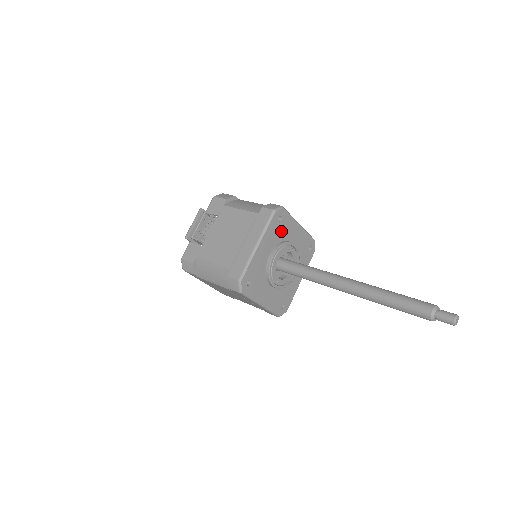
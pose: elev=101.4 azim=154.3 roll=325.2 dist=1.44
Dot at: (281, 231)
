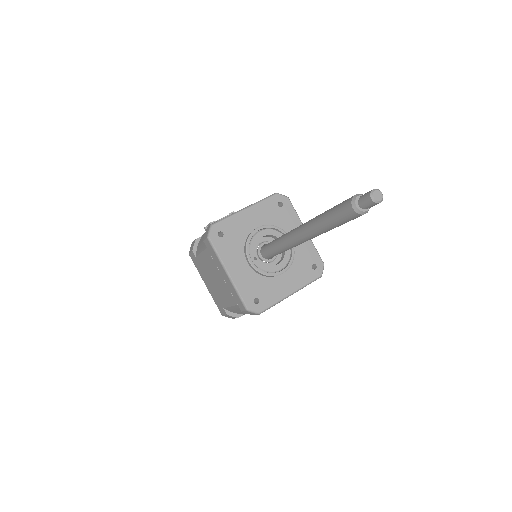
Dot at: (279, 217)
